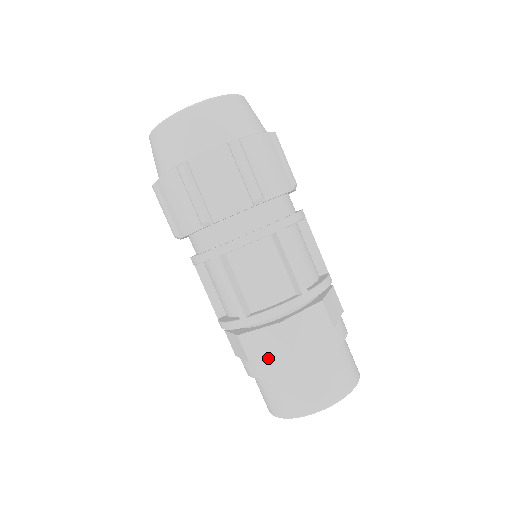
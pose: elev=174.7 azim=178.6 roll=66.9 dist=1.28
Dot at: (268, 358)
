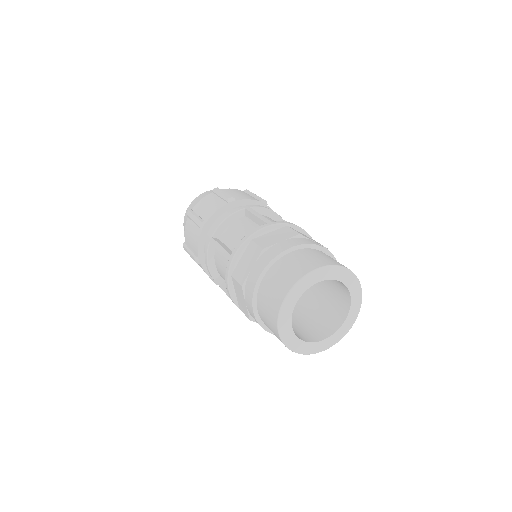
Dot at: (251, 270)
